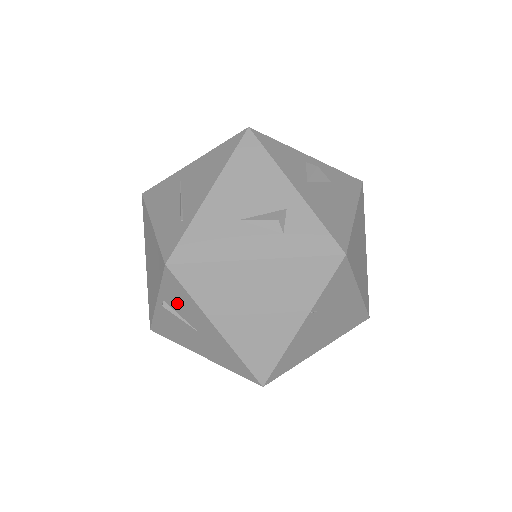
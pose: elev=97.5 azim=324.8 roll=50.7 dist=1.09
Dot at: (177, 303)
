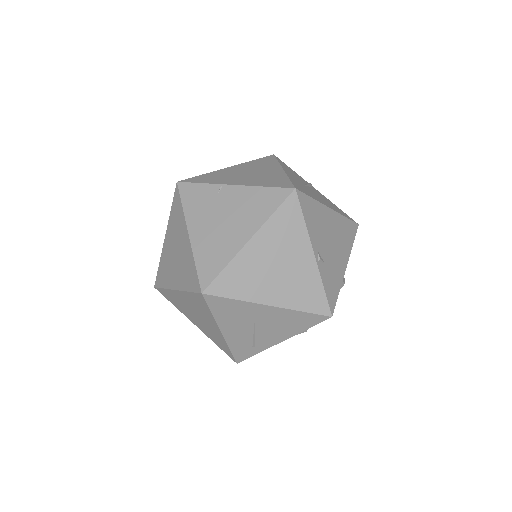
Dot at: occluded
